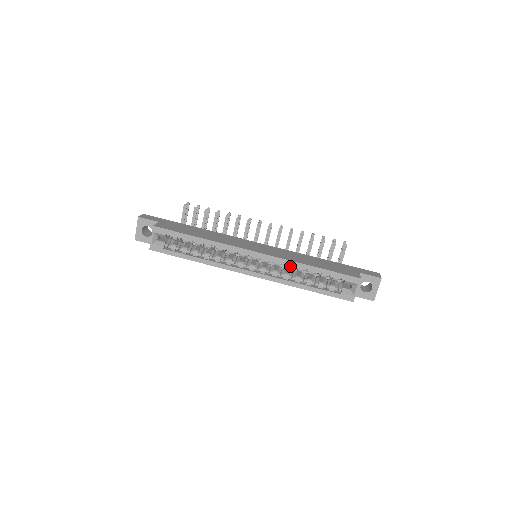
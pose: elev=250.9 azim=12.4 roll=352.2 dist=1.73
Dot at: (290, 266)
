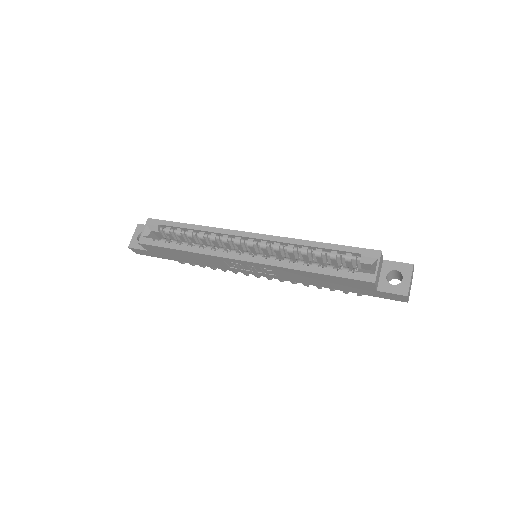
Dot at: (292, 247)
